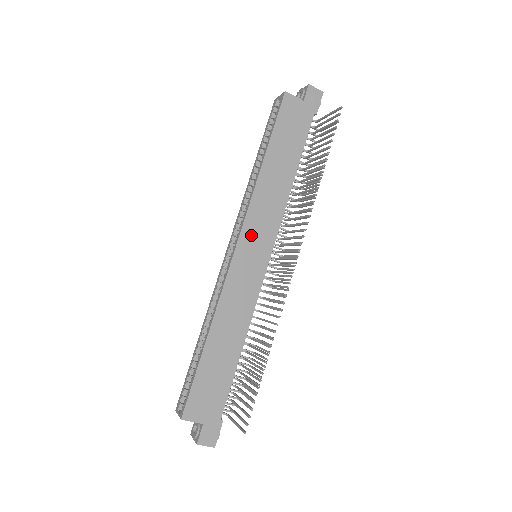
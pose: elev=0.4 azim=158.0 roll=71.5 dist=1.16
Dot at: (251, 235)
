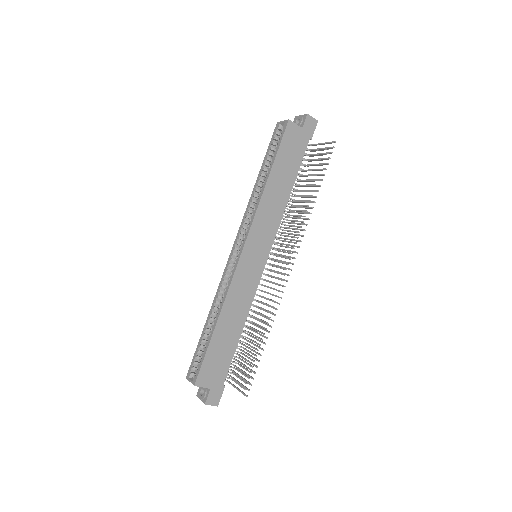
Dot at: (255, 240)
